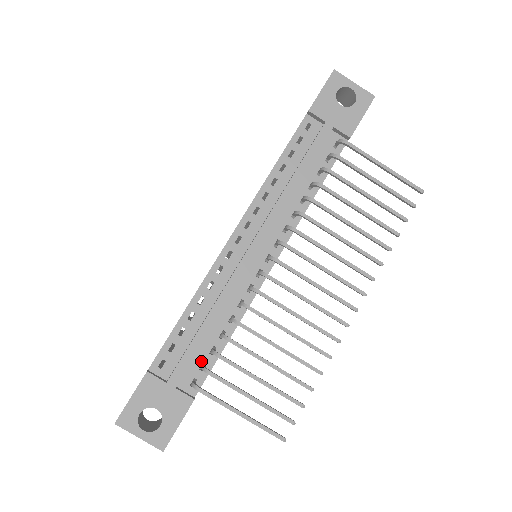
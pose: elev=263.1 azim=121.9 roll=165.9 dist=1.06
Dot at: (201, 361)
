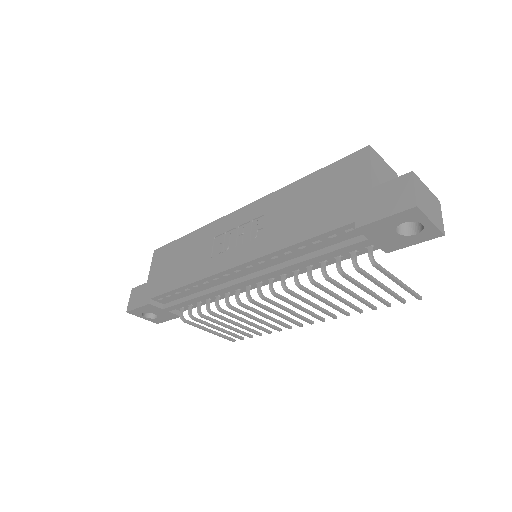
Dot at: (190, 304)
